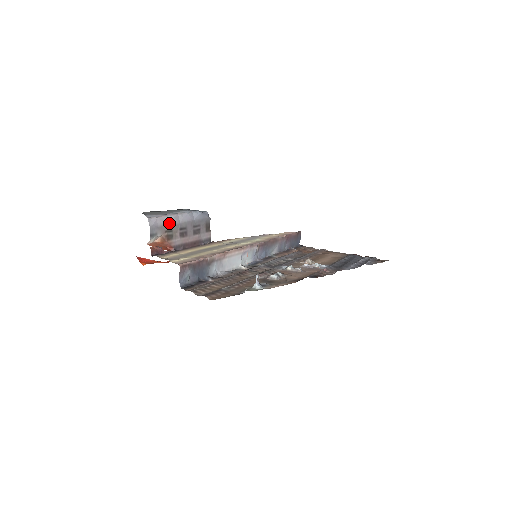
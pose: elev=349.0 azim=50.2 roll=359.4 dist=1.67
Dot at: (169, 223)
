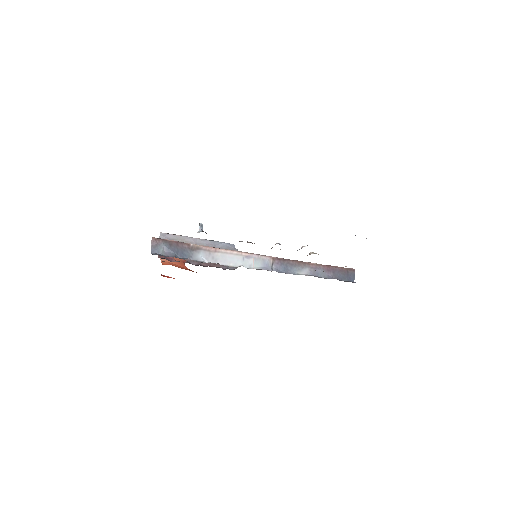
Dot at: (183, 240)
